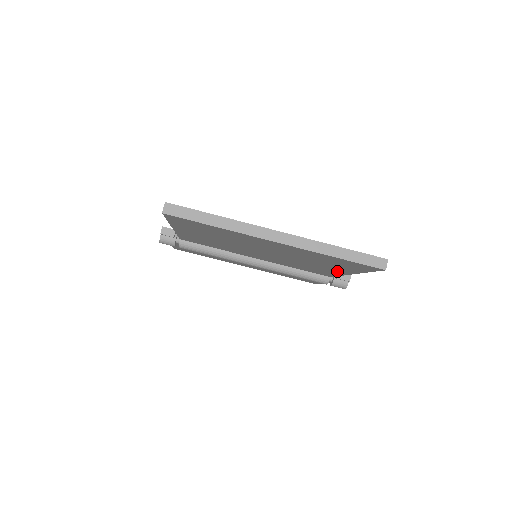
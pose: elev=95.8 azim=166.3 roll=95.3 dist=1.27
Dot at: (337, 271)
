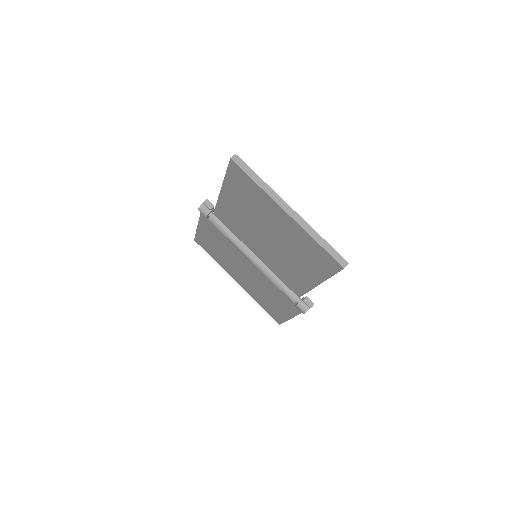
Dot at: (309, 279)
